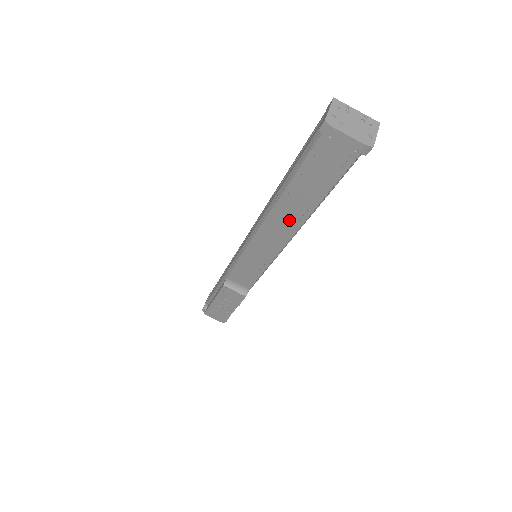
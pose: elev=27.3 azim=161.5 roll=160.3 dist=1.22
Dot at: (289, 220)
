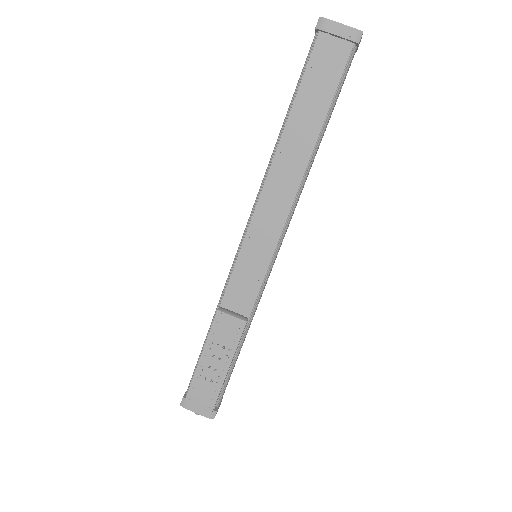
Dot at: (294, 163)
